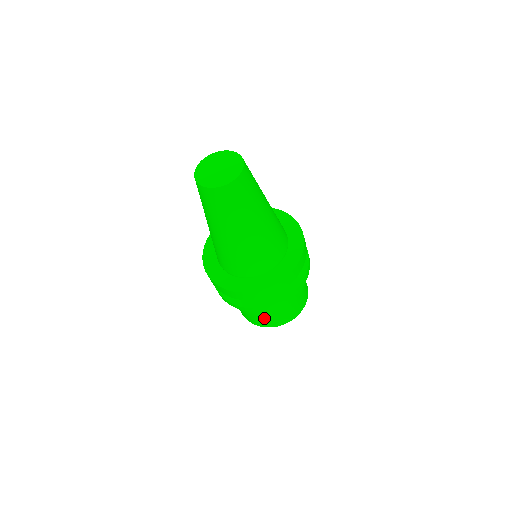
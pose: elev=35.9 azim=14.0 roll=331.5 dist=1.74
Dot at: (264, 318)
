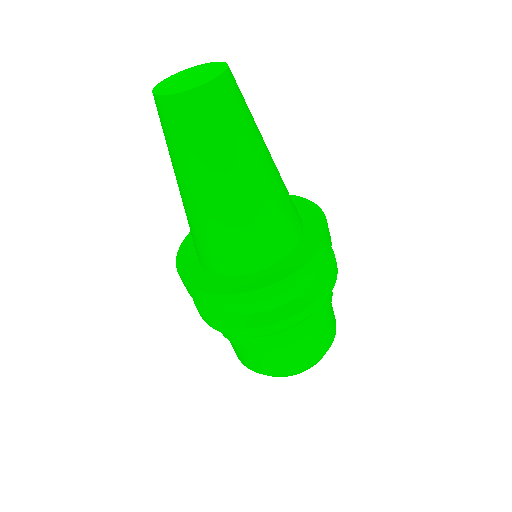
Dot at: (322, 330)
